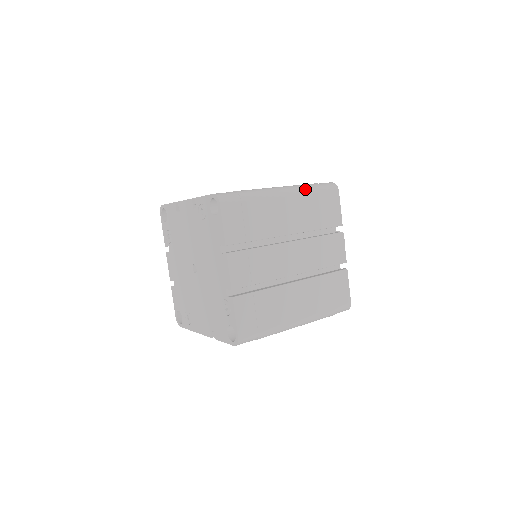
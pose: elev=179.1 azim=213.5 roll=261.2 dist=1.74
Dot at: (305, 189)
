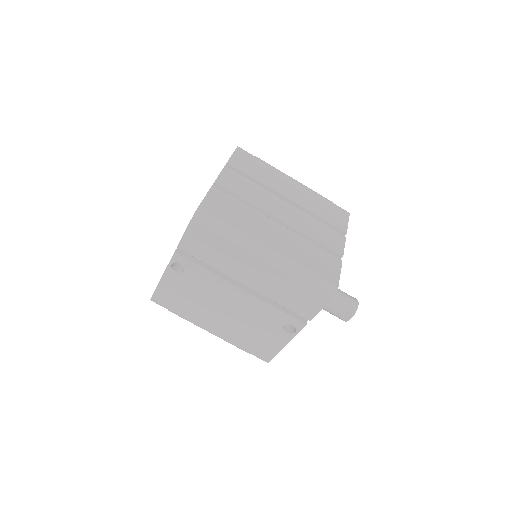
Dot at: (316, 192)
